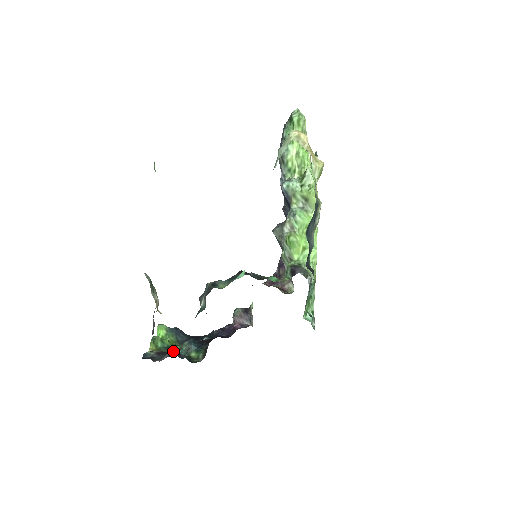
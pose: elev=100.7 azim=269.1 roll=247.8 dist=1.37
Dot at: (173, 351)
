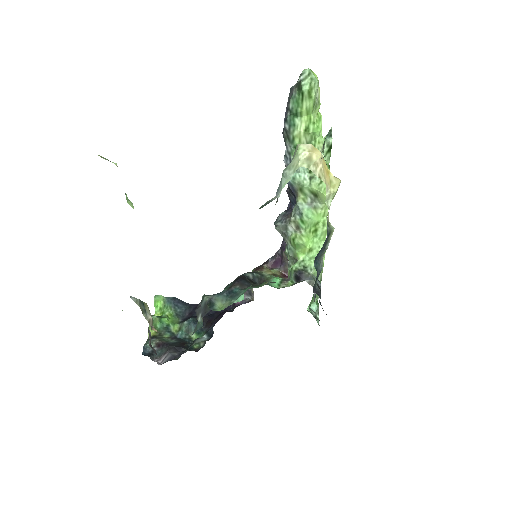
Dot at: (173, 331)
